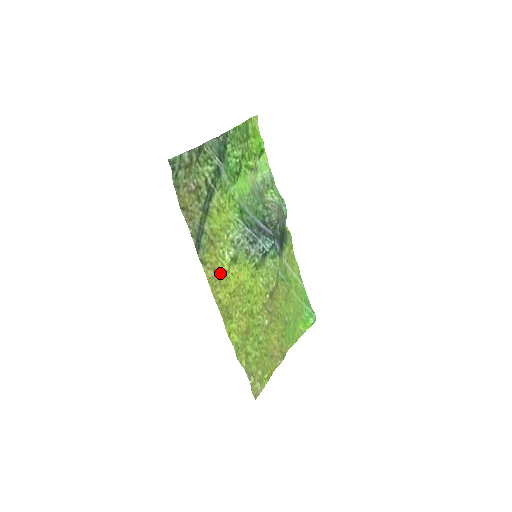
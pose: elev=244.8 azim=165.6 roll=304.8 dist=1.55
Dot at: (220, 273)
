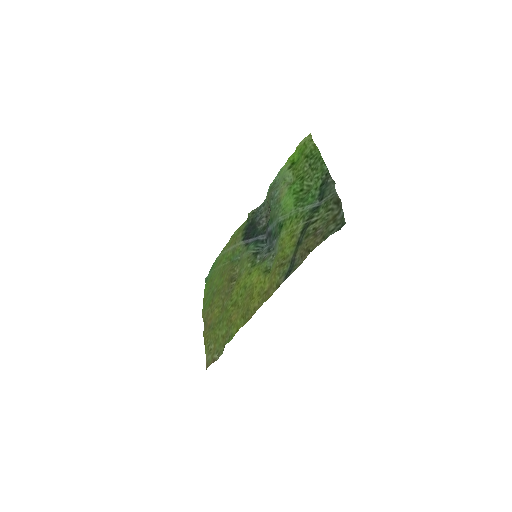
Dot at: (267, 287)
